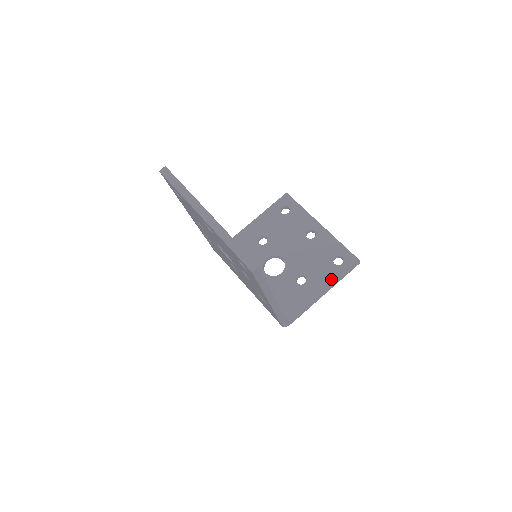
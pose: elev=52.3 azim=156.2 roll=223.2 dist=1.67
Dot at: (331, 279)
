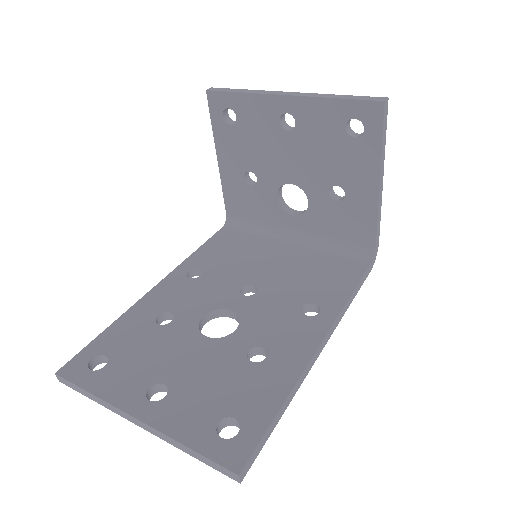
Dot at: (370, 164)
